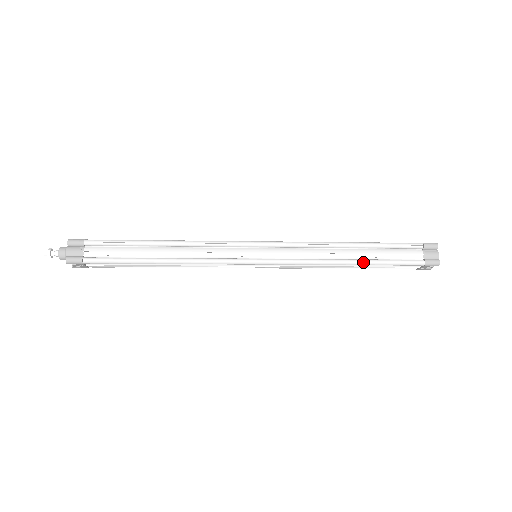
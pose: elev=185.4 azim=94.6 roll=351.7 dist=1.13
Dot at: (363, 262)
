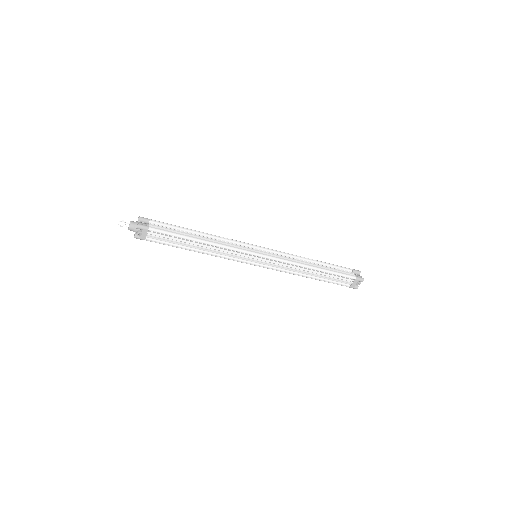
Dot at: (321, 269)
